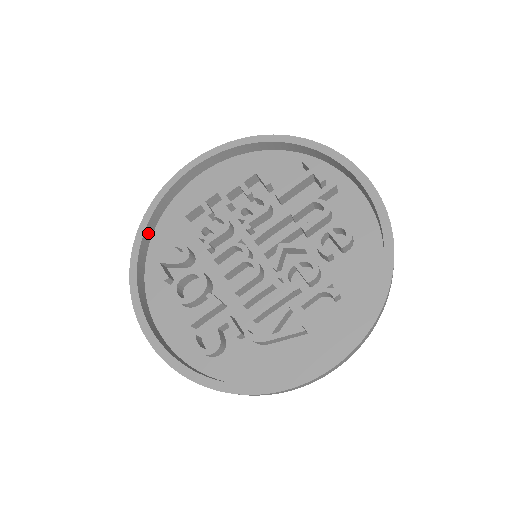
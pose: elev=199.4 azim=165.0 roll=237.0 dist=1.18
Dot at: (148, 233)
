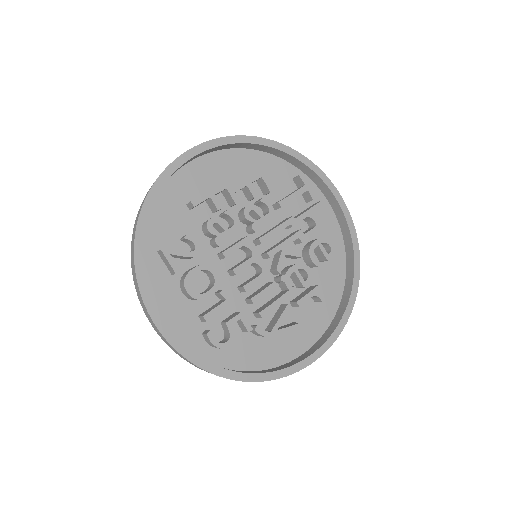
Dot at: occluded
